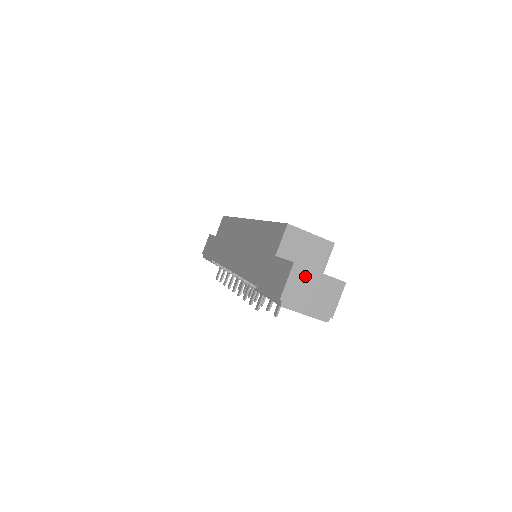
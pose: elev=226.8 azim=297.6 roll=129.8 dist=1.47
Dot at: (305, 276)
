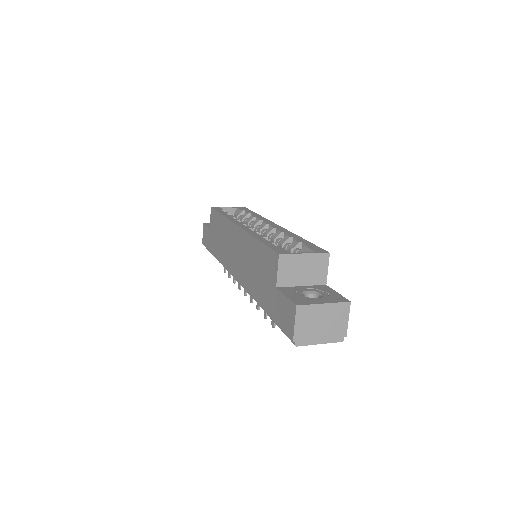
Dot at: (310, 313)
